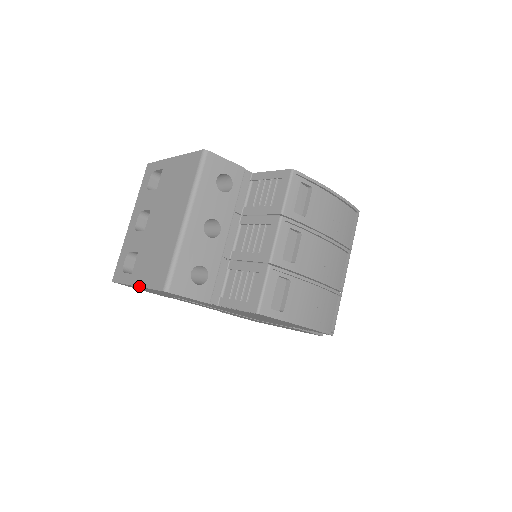
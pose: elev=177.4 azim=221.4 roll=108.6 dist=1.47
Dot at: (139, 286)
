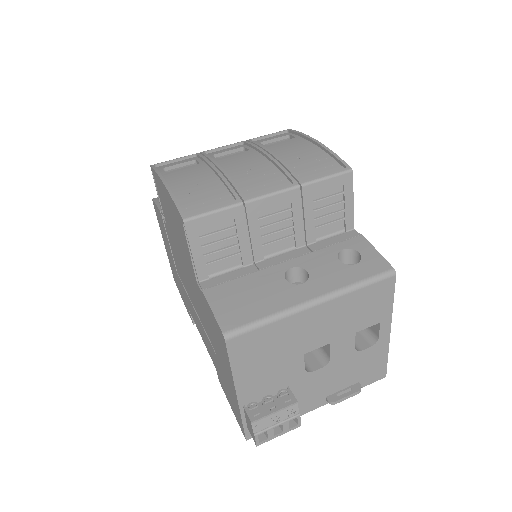
Dot at: occluded
